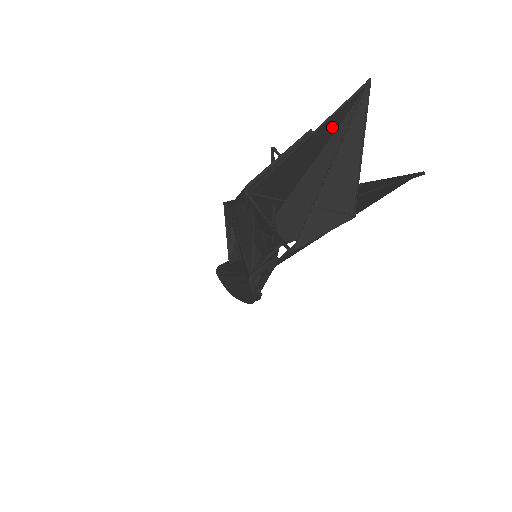
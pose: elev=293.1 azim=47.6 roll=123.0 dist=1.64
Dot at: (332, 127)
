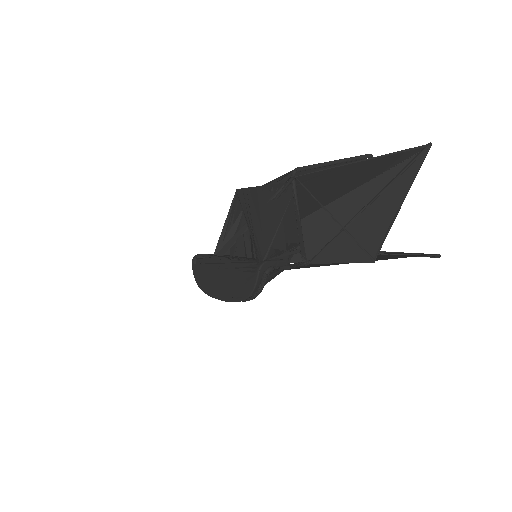
Dot at: (382, 167)
